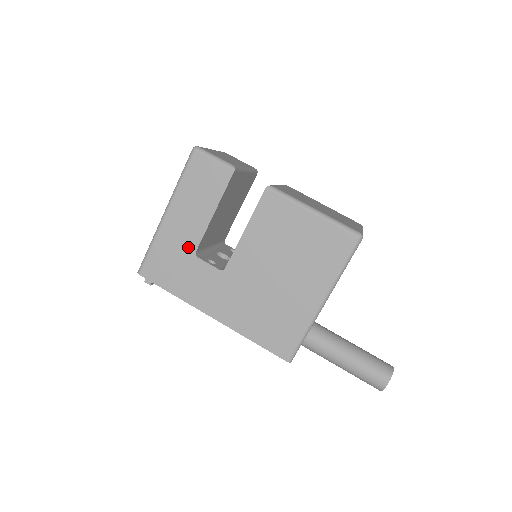
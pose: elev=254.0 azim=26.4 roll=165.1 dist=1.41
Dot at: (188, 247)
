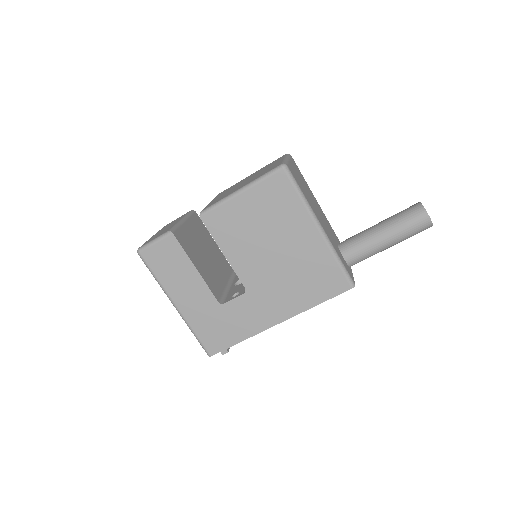
Dot at: (211, 306)
